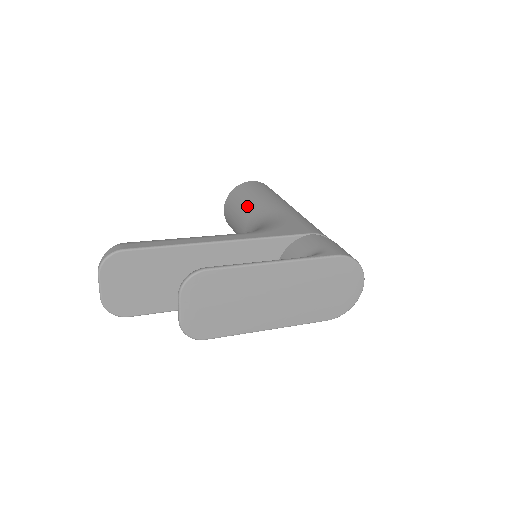
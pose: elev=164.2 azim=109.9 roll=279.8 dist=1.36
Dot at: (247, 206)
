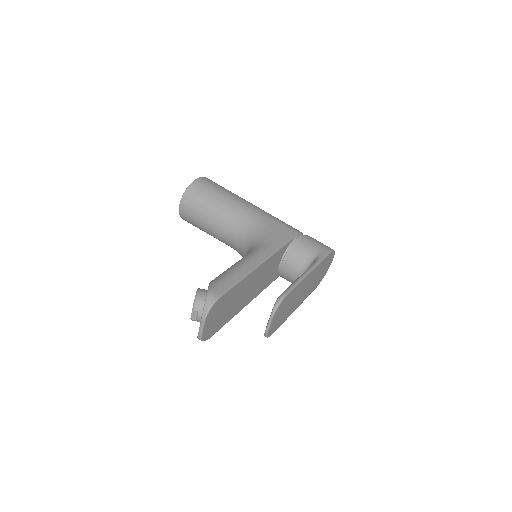
Dot at: (219, 209)
